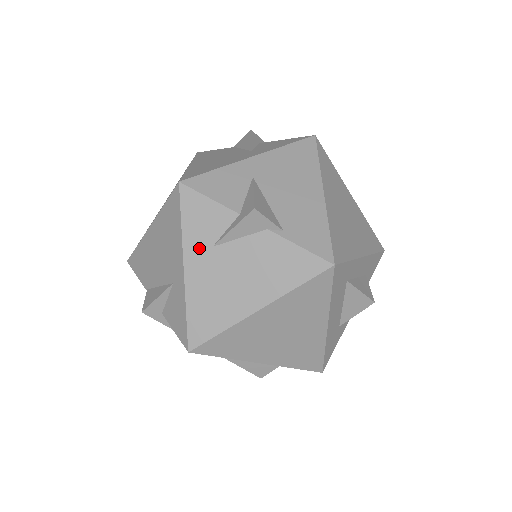
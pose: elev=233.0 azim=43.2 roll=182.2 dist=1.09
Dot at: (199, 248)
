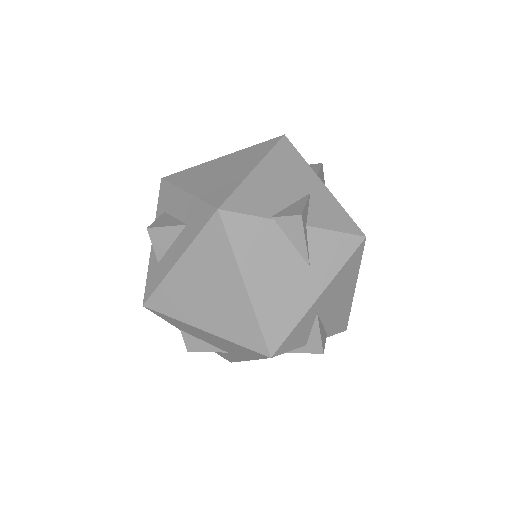
Dot at: occluded
